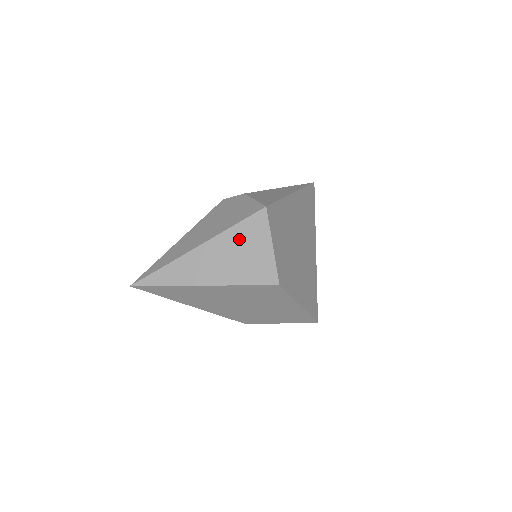
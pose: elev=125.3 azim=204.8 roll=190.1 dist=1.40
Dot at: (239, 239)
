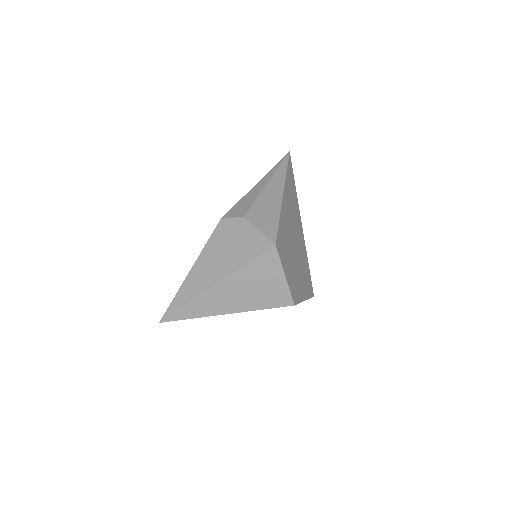
Dot at: (254, 275)
